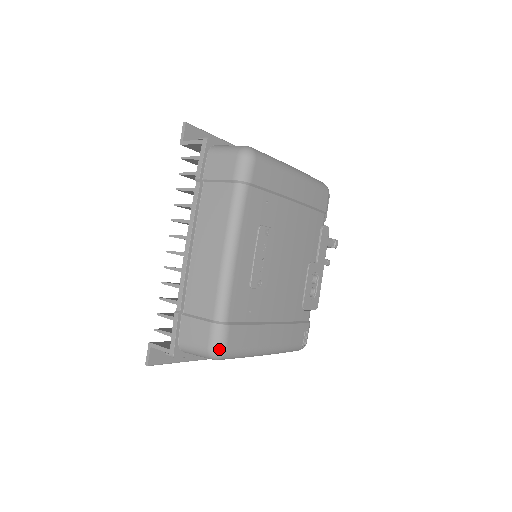
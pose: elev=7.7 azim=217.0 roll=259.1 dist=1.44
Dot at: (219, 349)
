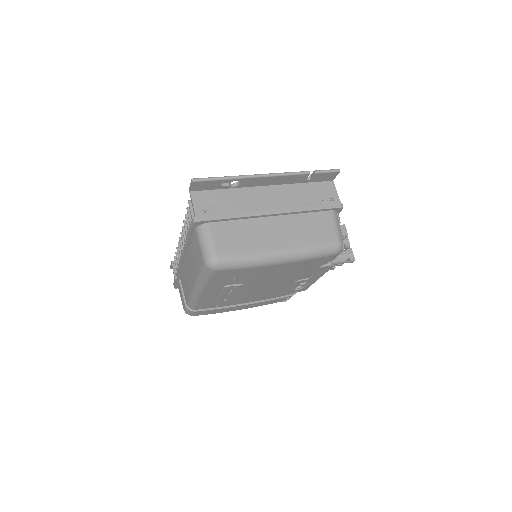
Dot at: occluded
